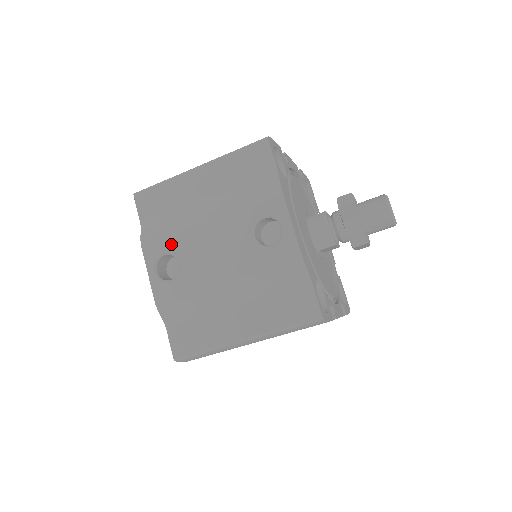
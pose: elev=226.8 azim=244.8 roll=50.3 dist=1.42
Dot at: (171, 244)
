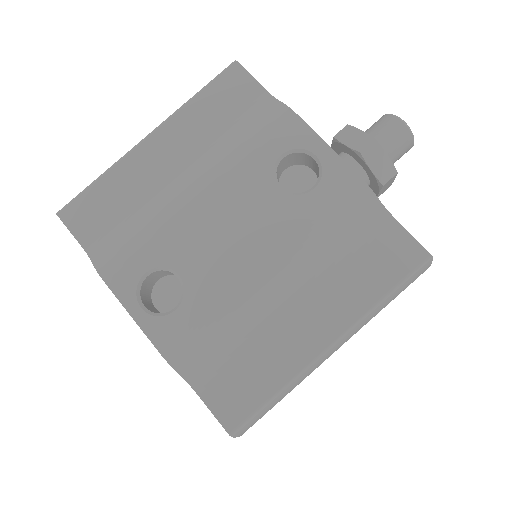
Dot at: (153, 254)
